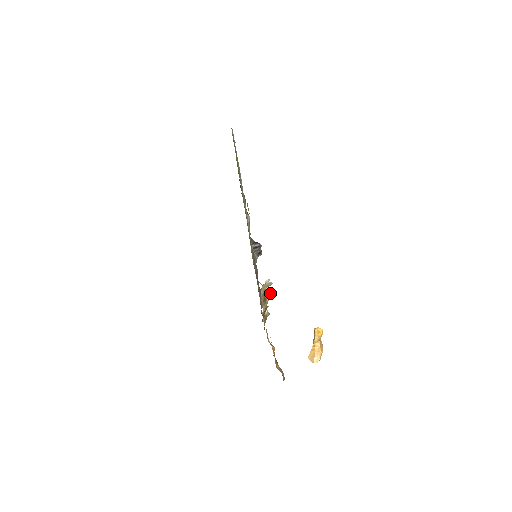
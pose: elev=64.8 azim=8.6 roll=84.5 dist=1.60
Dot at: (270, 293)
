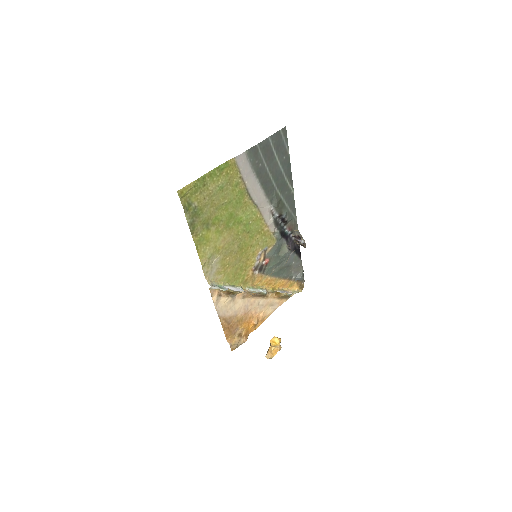
Dot at: (240, 292)
